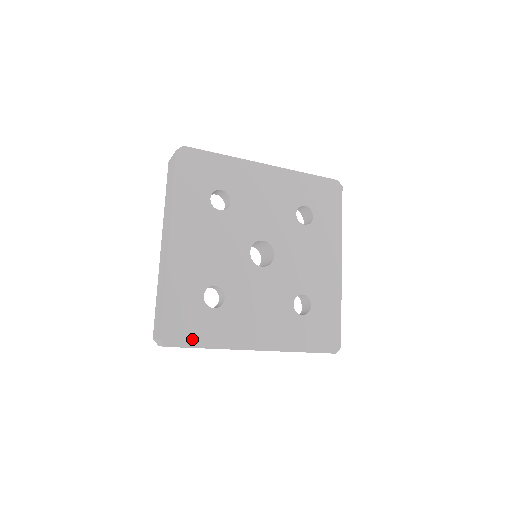
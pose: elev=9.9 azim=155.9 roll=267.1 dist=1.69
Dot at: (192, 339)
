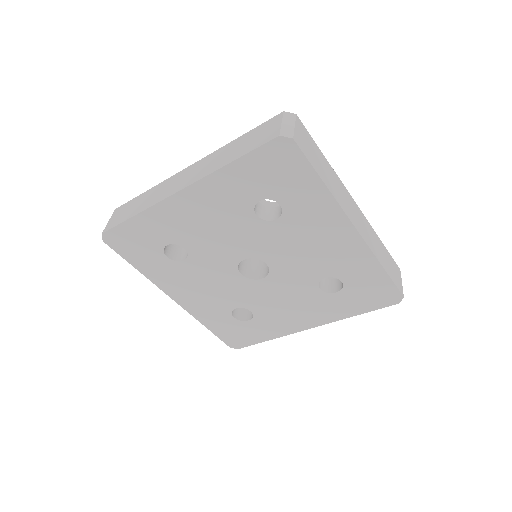
Dot at: (129, 255)
